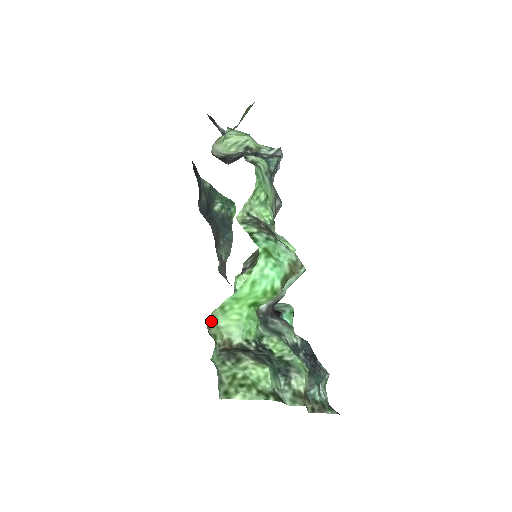
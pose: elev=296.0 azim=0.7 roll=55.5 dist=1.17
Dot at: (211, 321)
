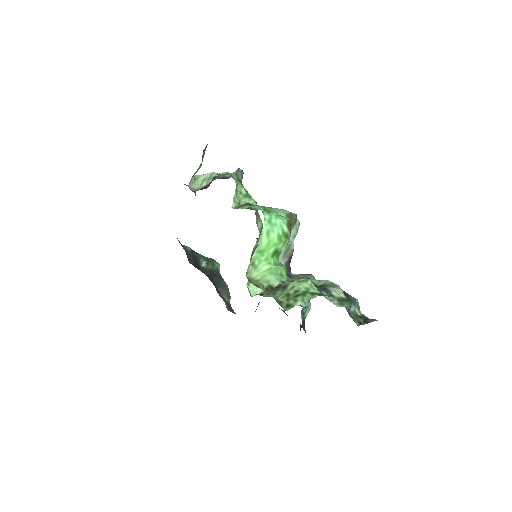
Dot at: (249, 278)
